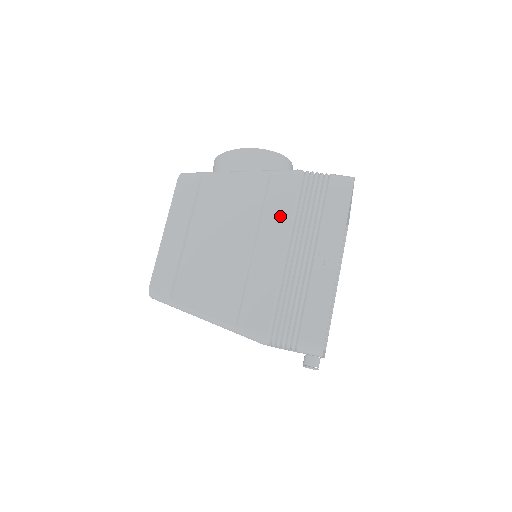
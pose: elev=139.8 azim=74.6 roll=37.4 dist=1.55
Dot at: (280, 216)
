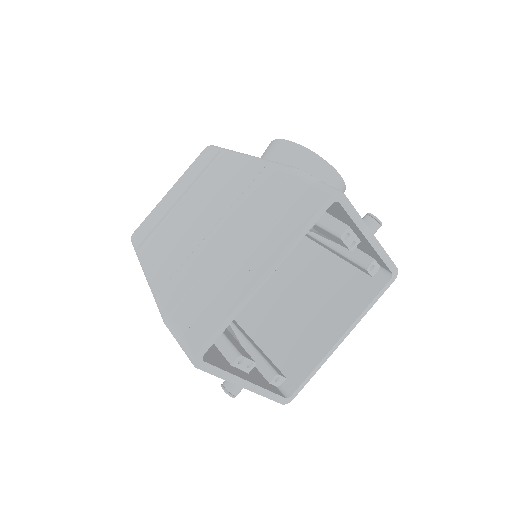
Dot at: (248, 208)
